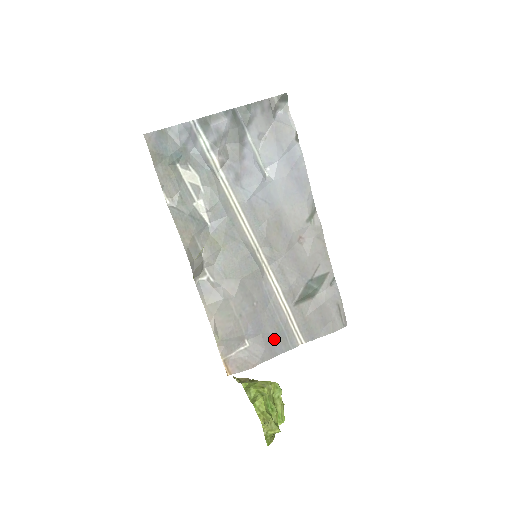
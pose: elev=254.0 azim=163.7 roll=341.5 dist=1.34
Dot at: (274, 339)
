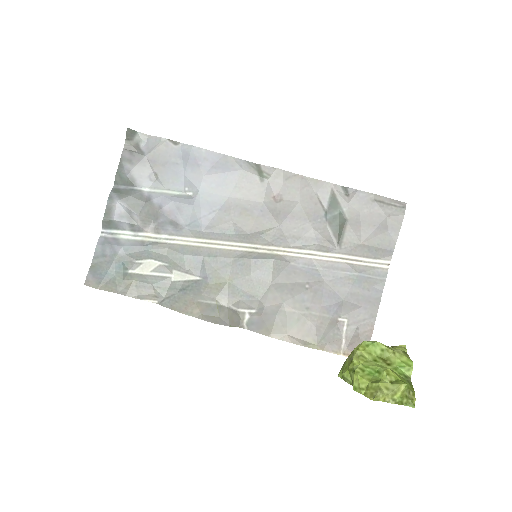
Dot at: (360, 291)
